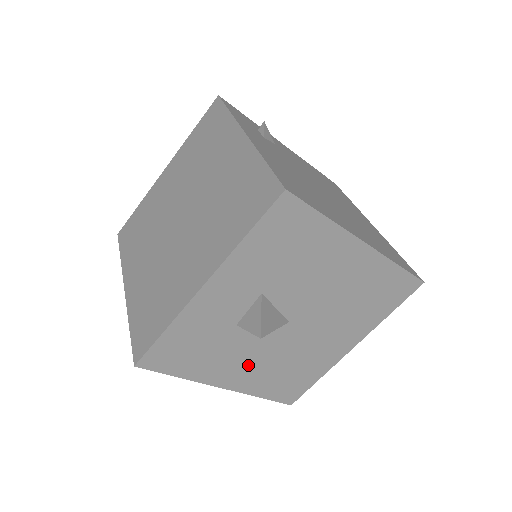
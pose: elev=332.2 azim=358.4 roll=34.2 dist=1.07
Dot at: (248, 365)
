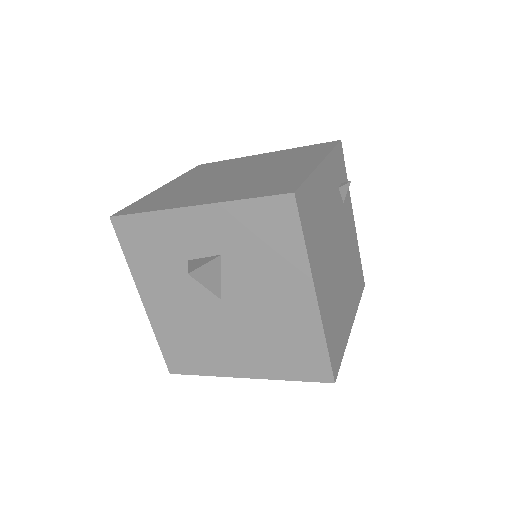
Dot at: (171, 302)
